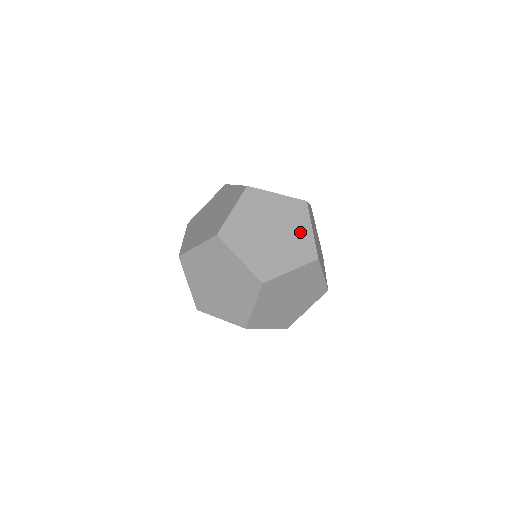
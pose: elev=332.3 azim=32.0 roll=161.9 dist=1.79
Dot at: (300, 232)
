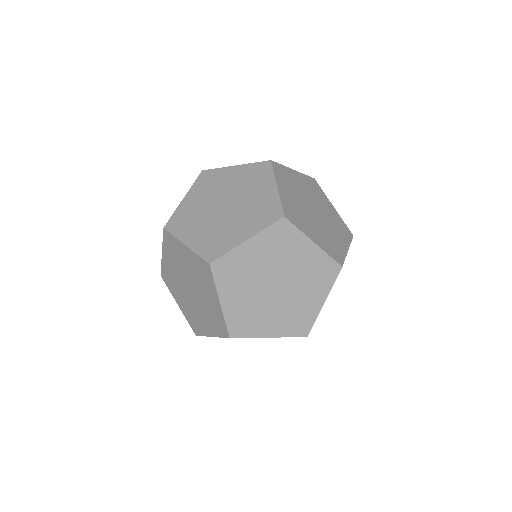
Dot at: (261, 195)
